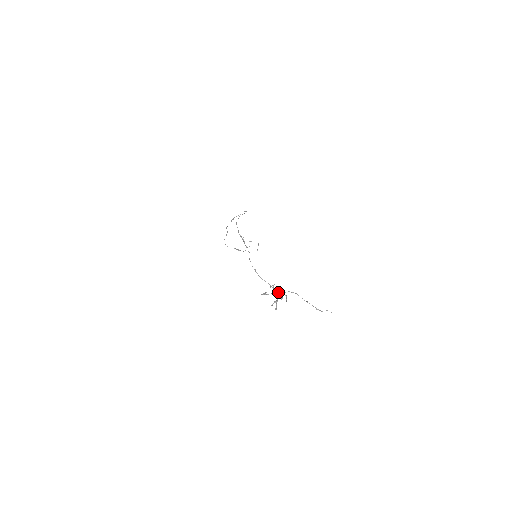
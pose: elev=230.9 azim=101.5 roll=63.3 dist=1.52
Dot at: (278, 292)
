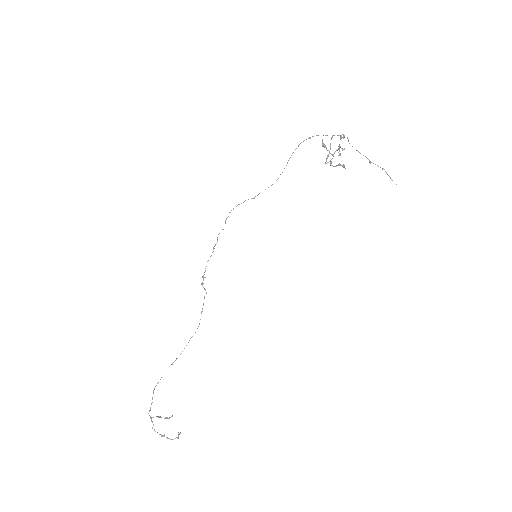
Dot at: (343, 134)
